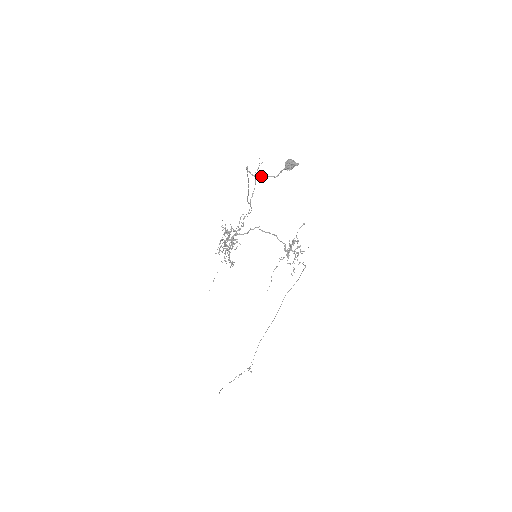
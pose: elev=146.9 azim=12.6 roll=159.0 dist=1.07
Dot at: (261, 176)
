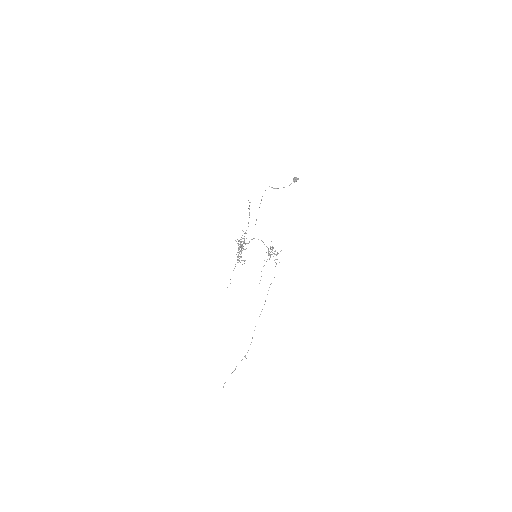
Dot at: occluded
